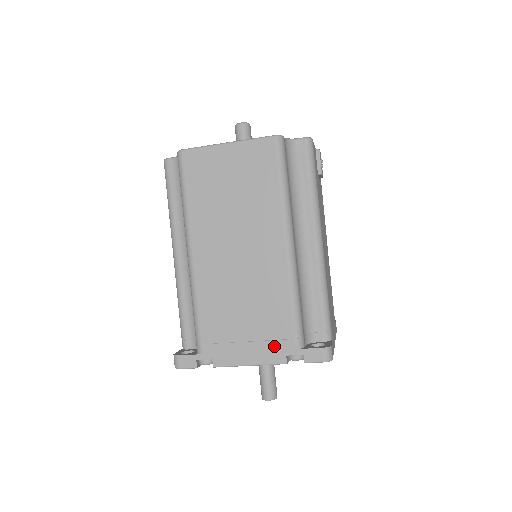
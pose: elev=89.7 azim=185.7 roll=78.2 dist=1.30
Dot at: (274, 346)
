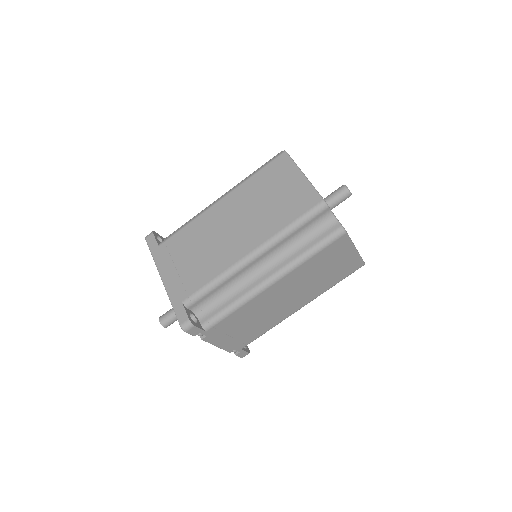
Dot at: (237, 344)
